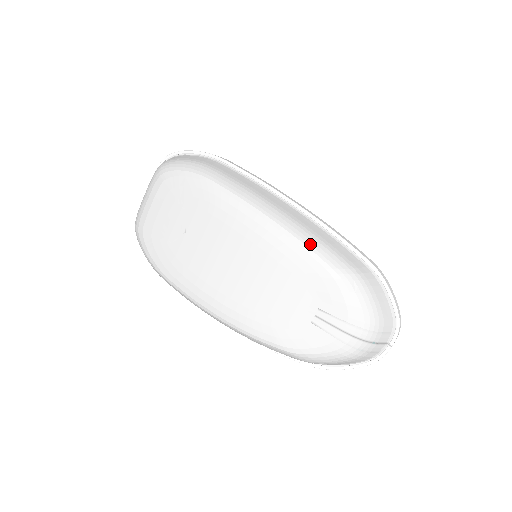
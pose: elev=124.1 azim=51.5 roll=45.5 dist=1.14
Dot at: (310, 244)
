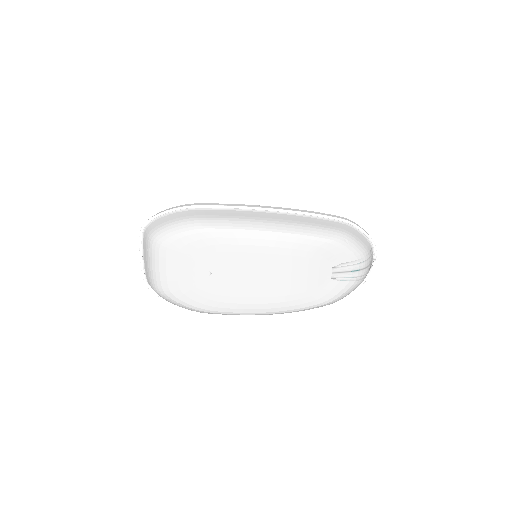
Dot at: (307, 233)
